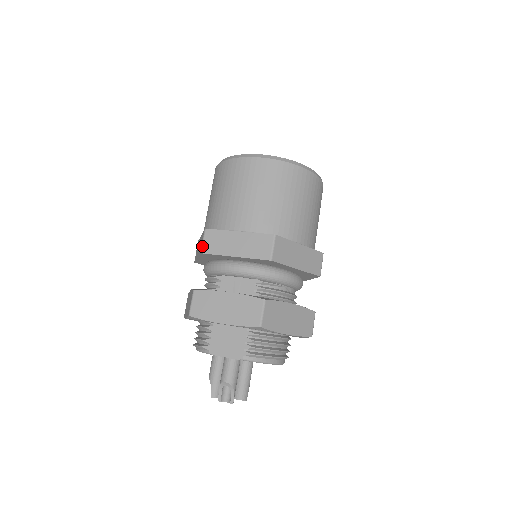
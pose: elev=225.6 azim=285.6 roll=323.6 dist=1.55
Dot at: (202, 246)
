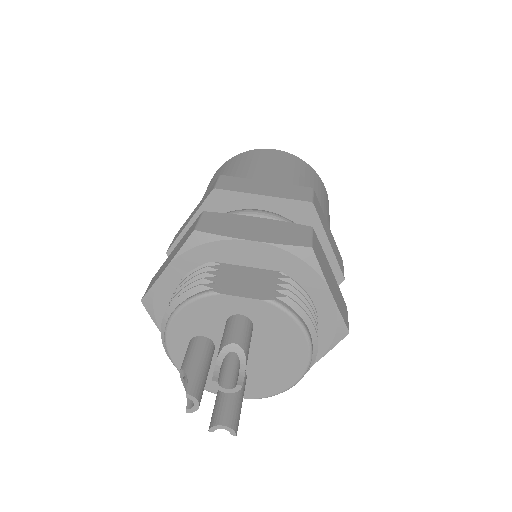
Dot at: (216, 184)
